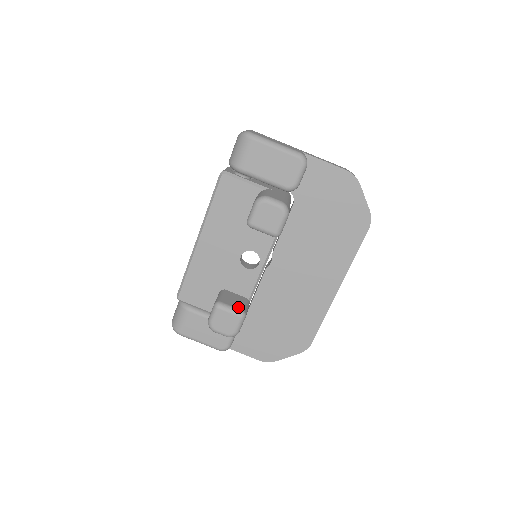
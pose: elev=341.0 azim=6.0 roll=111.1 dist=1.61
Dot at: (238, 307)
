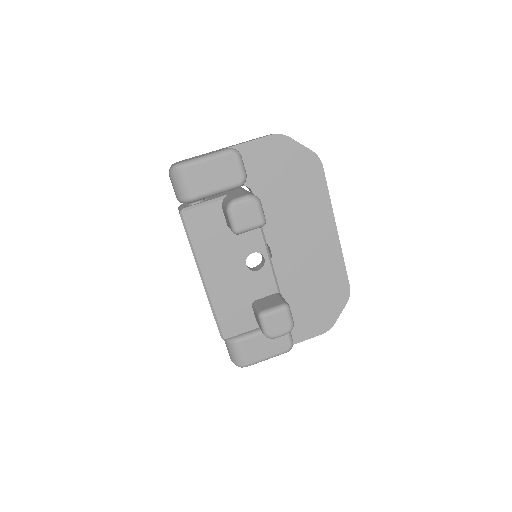
Dot at: (277, 304)
